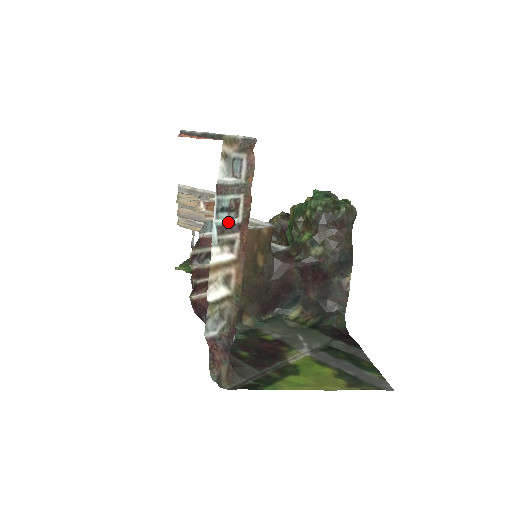
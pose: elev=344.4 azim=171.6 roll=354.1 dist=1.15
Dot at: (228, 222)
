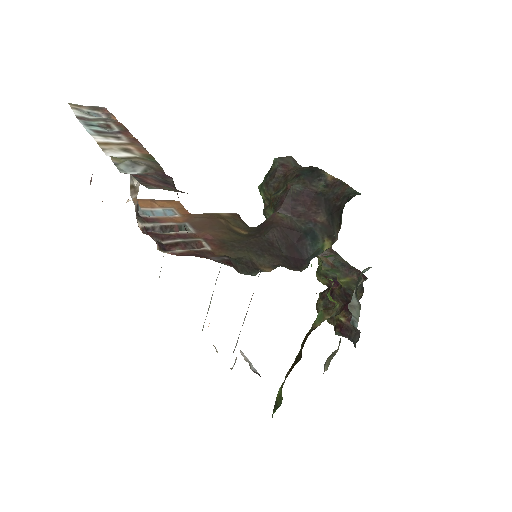
Dot at: (104, 131)
